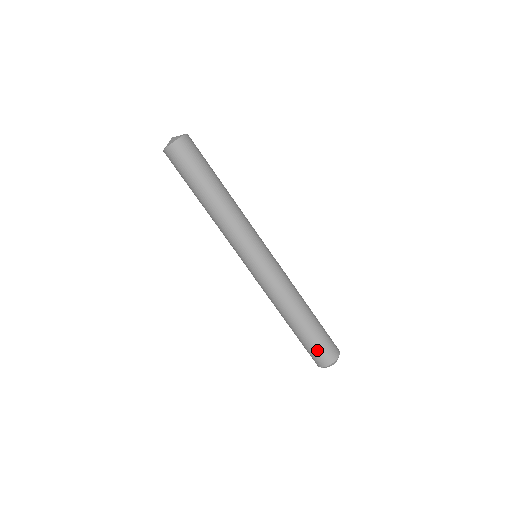
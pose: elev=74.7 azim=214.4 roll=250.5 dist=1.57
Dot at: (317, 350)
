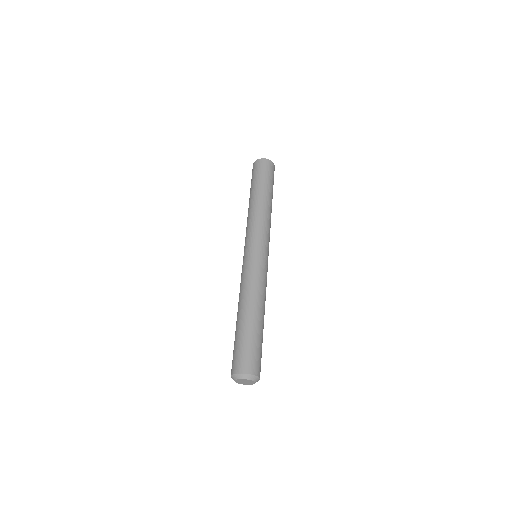
Dot at: (242, 351)
